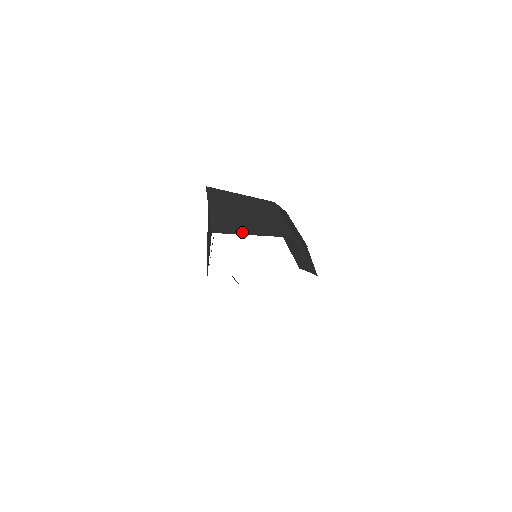
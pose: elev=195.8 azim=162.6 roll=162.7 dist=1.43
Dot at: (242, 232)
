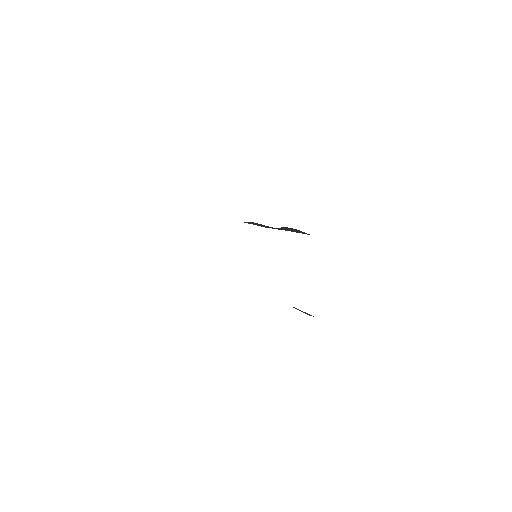
Dot at: occluded
